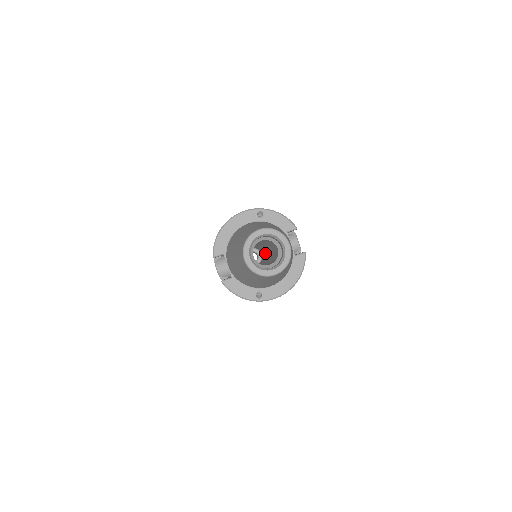
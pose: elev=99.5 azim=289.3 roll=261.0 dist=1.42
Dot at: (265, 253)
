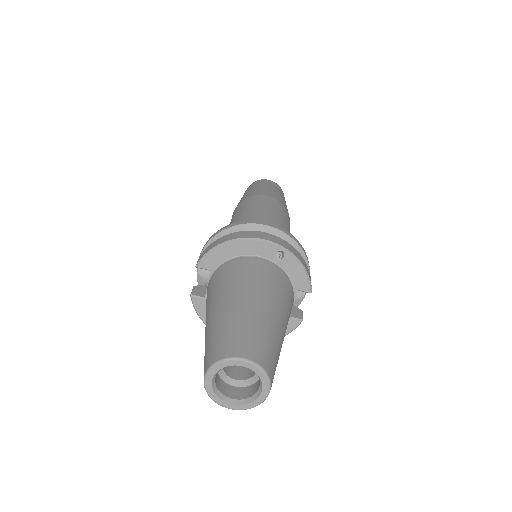
Dot at: occluded
